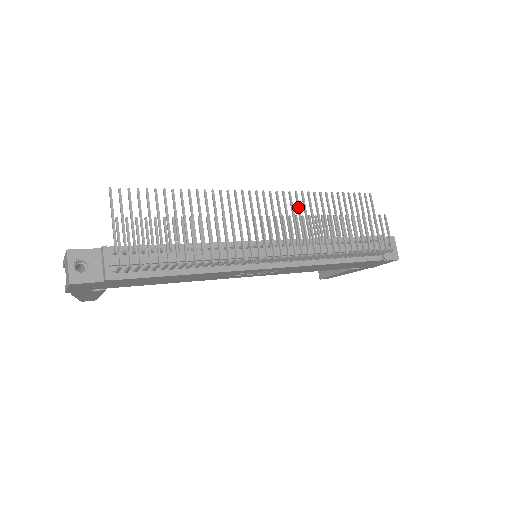
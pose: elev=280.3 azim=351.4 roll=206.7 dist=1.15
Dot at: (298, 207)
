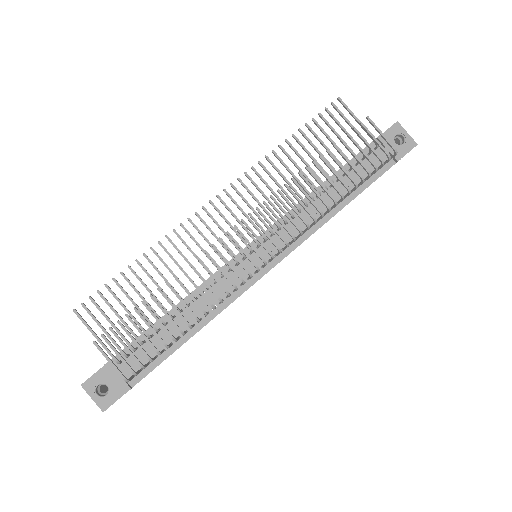
Dot at: (264, 183)
